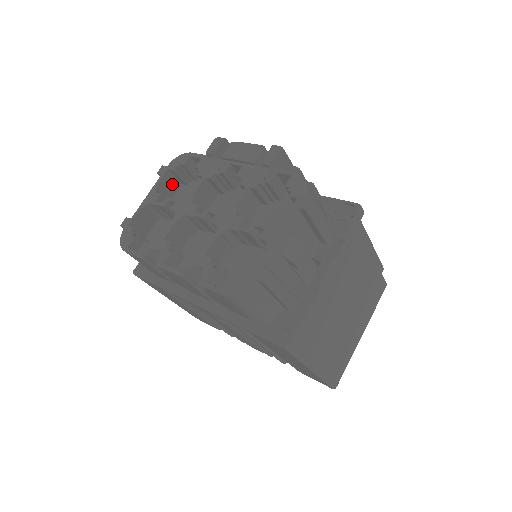
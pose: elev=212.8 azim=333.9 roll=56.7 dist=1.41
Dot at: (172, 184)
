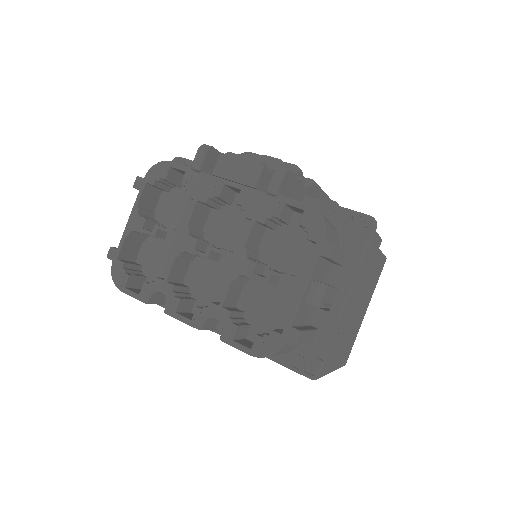
Dot at: (152, 195)
